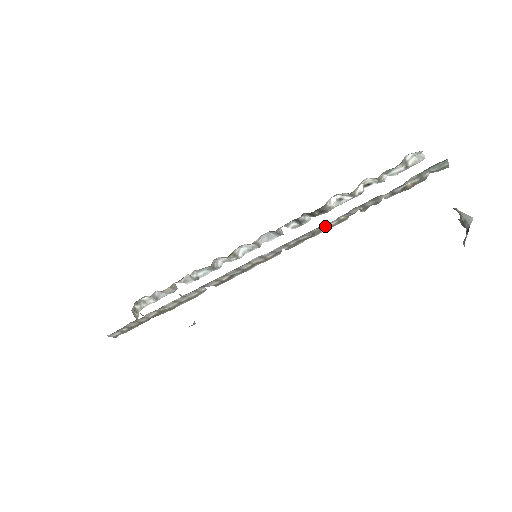
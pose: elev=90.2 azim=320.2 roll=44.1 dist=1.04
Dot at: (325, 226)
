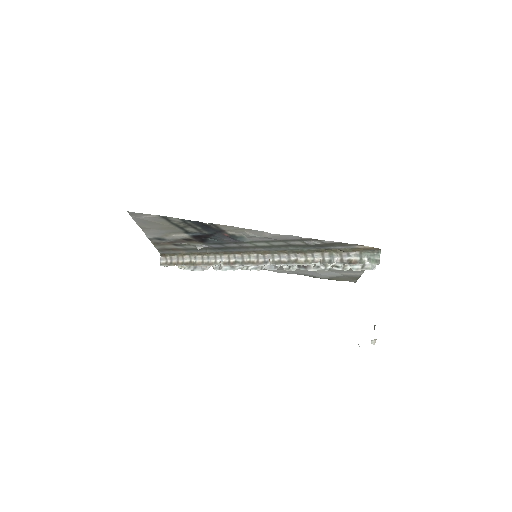
Dot at: (298, 260)
